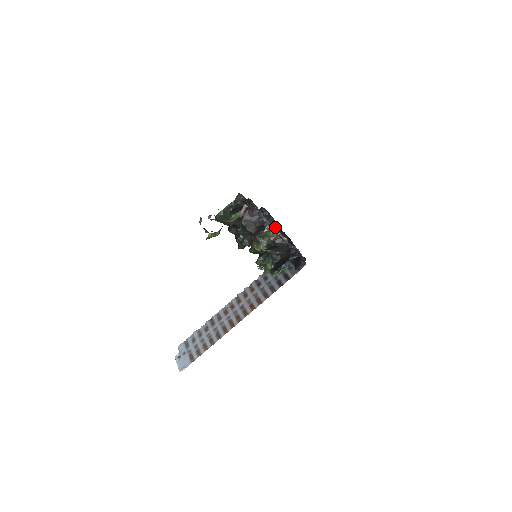
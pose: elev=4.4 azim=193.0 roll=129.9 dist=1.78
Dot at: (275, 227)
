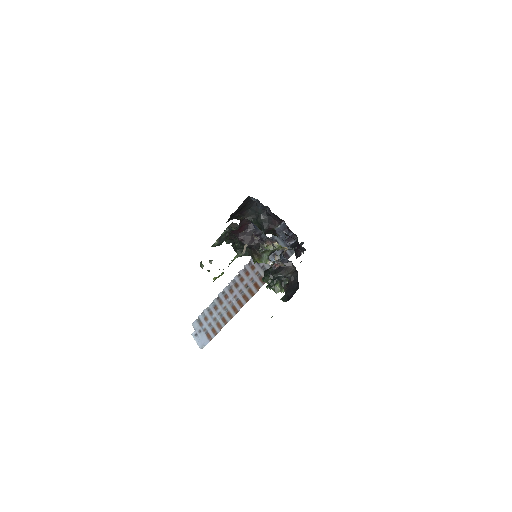
Dot at: (267, 215)
